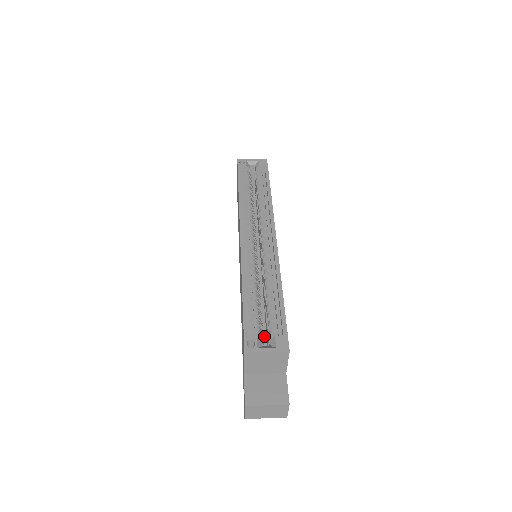
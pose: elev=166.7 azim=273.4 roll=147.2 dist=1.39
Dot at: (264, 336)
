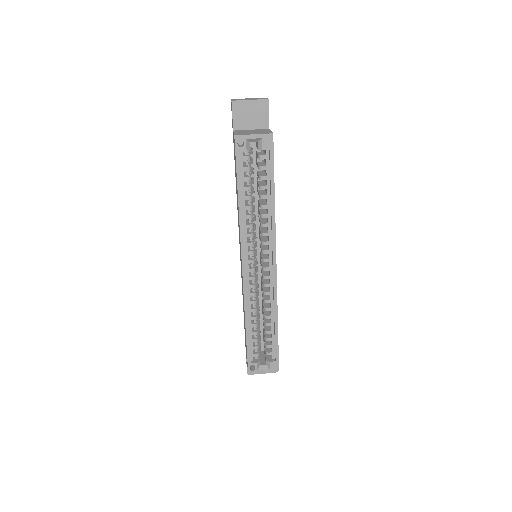
Dot at: (261, 331)
